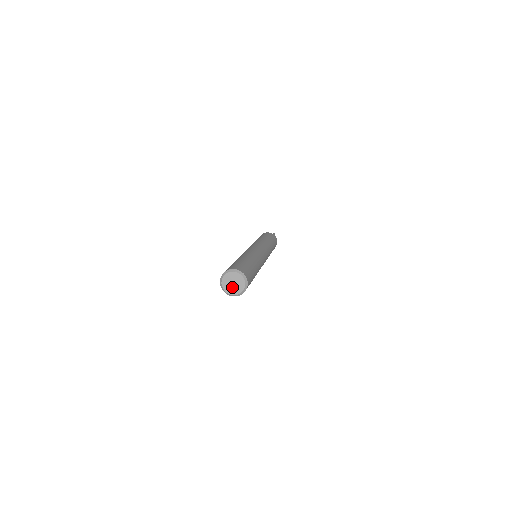
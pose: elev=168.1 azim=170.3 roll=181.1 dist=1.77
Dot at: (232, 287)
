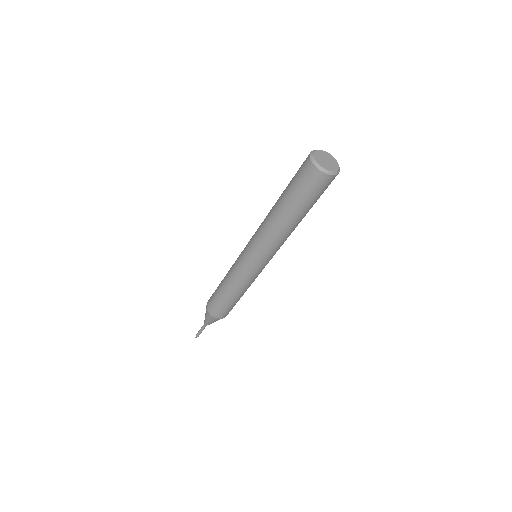
Dot at: (326, 163)
